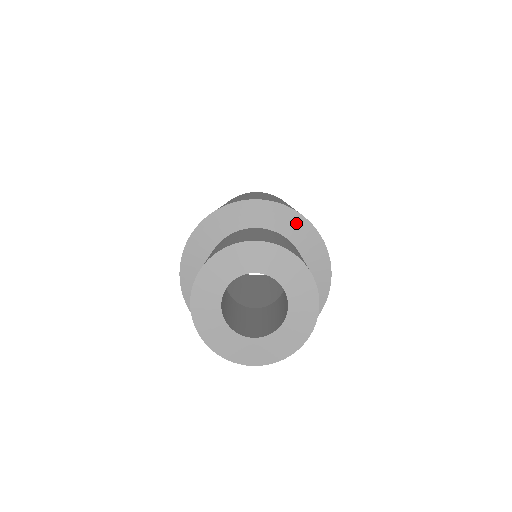
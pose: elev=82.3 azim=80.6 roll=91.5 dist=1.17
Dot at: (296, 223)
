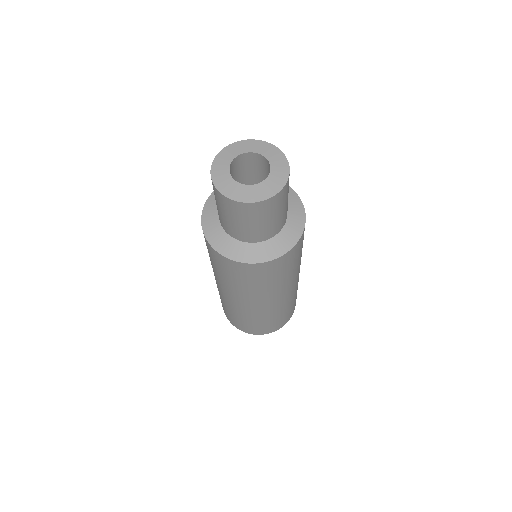
Dot at: occluded
